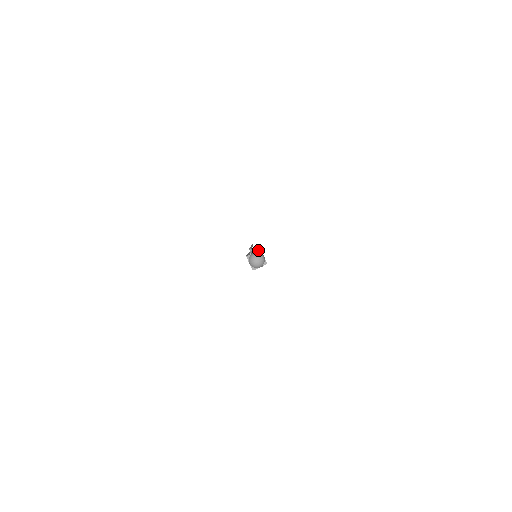
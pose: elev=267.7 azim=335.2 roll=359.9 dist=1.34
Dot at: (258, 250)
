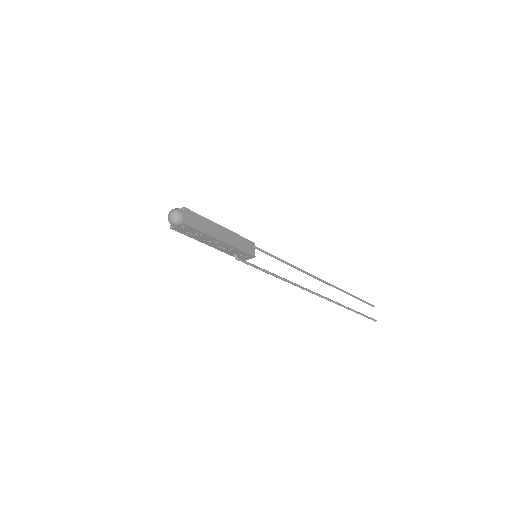
Dot at: (182, 207)
